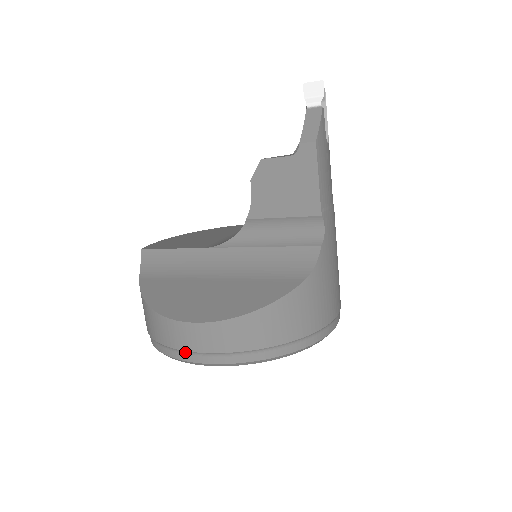
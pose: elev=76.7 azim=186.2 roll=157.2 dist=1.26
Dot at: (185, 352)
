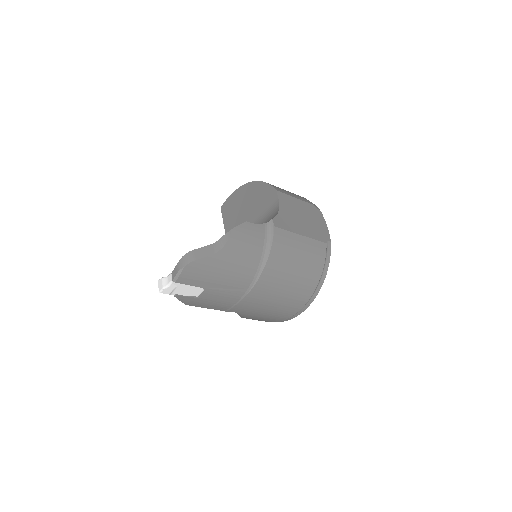
Dot at: occluded
